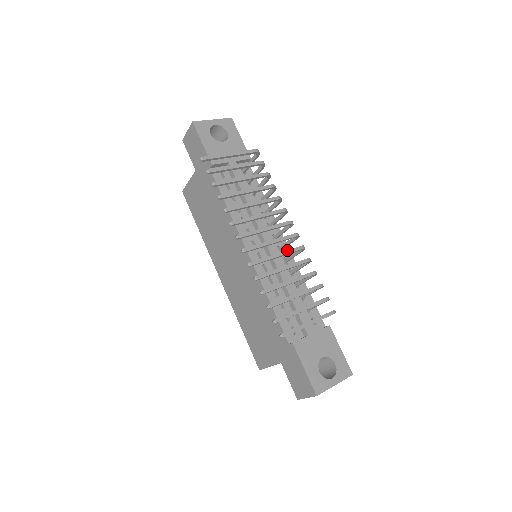
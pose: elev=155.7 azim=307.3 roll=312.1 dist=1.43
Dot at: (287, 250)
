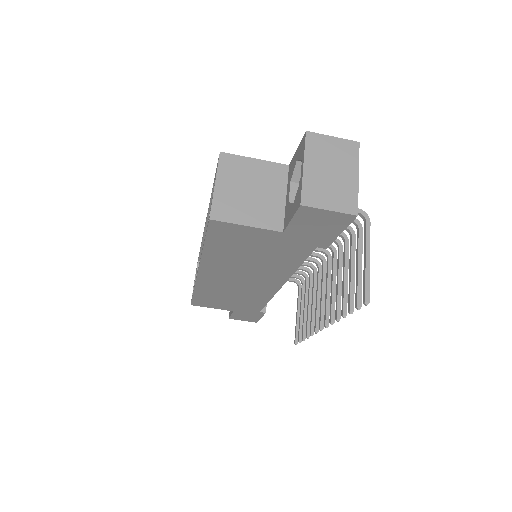
Dot at: occluded
